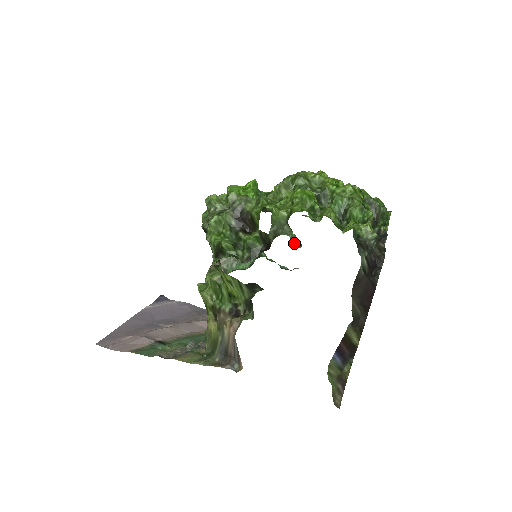
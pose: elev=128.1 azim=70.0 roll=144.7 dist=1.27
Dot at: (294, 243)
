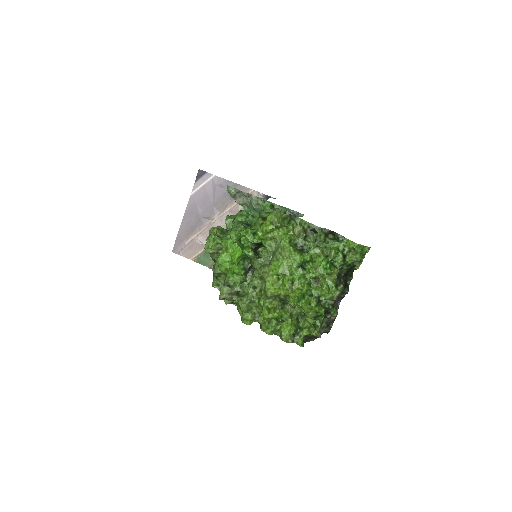
Dot at: occluded
